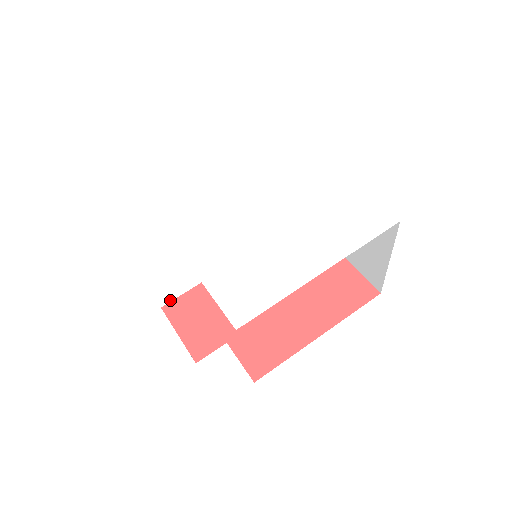
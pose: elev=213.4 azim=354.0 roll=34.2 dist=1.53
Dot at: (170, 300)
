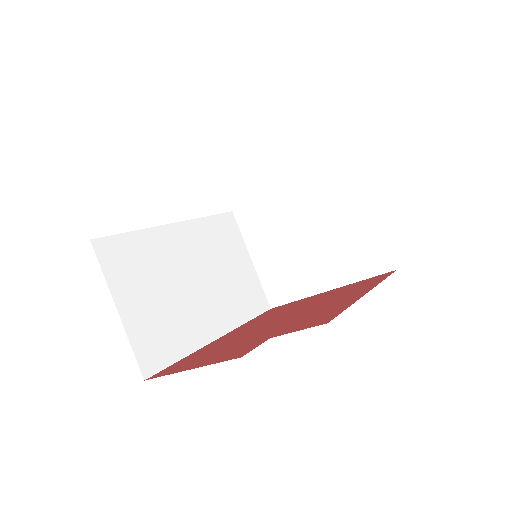
Dot at: occluded
